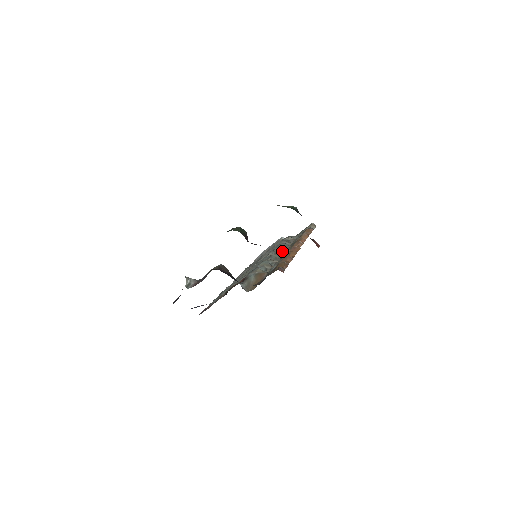
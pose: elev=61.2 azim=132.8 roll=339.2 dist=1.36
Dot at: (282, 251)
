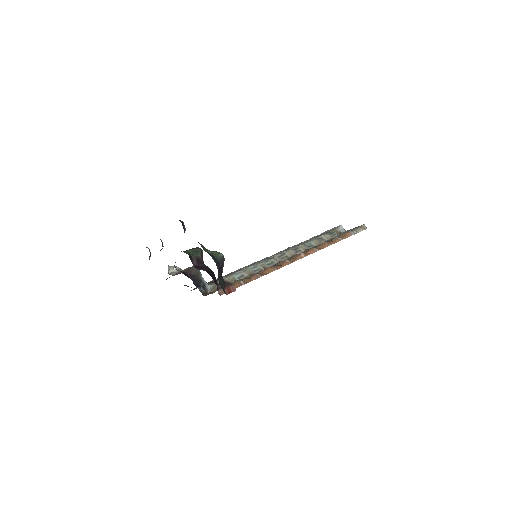
Dot at: (291, 254)
